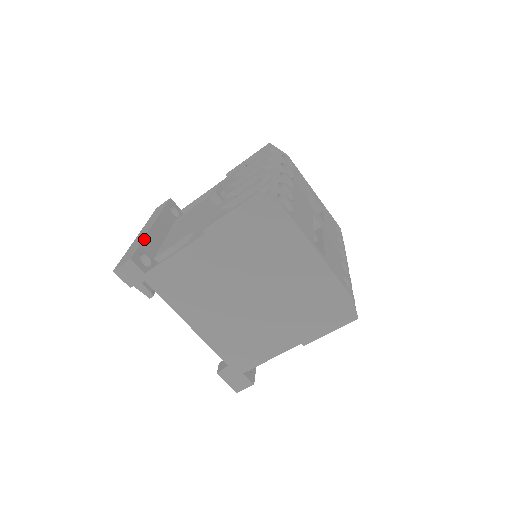
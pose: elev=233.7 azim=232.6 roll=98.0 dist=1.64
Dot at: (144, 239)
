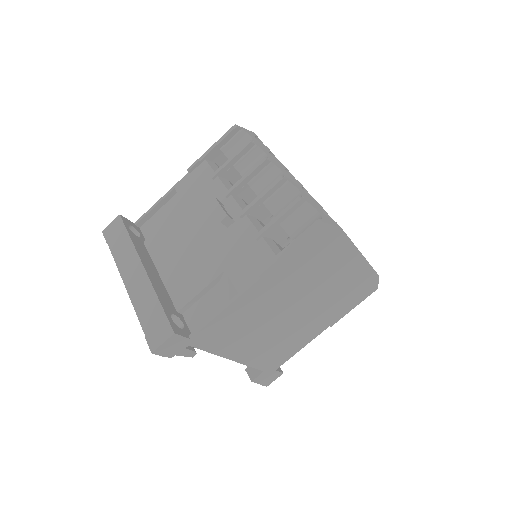
Dot at: (157, 295)
